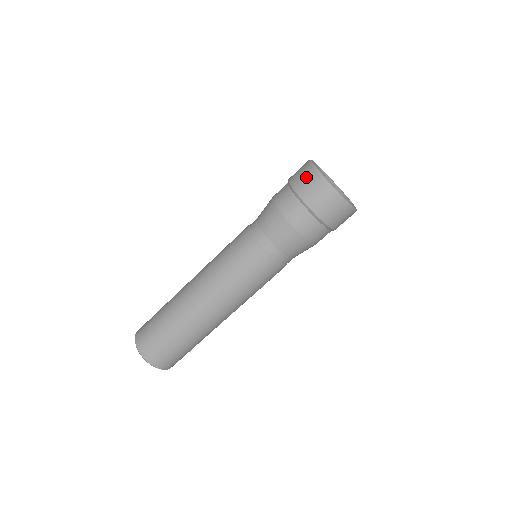
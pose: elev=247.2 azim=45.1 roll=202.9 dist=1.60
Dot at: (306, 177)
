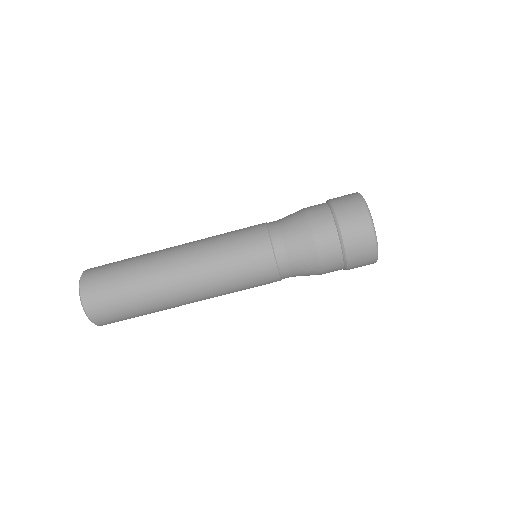
Dot at: (349, 199)
